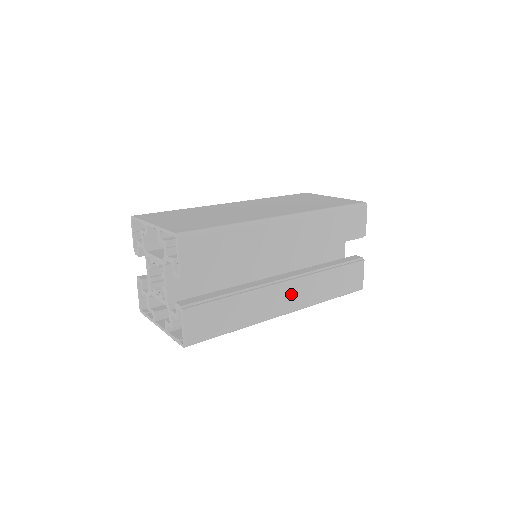
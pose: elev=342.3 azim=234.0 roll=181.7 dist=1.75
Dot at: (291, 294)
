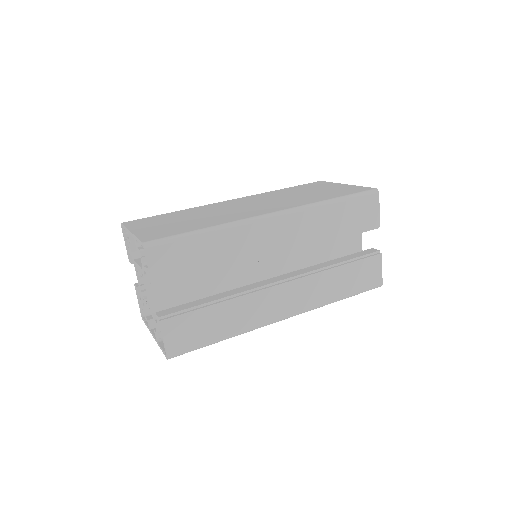
Dot at: (290, 297)
